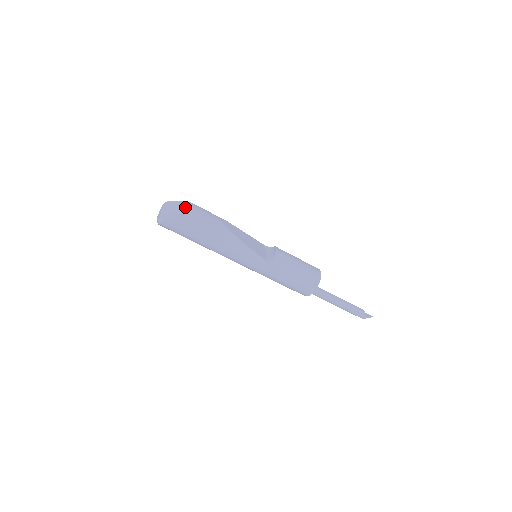
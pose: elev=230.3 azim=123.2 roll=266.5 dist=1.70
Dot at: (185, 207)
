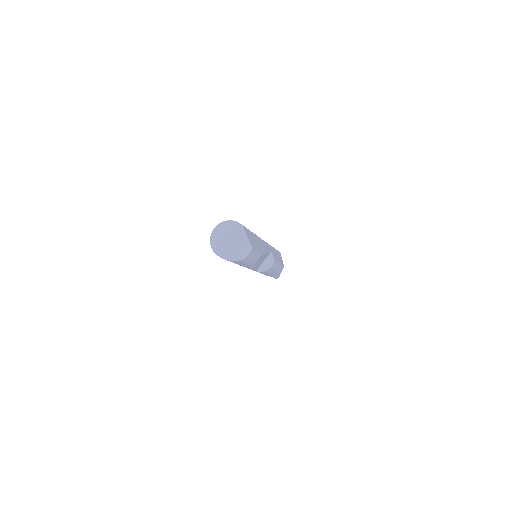
Dot at: (243, 254)
